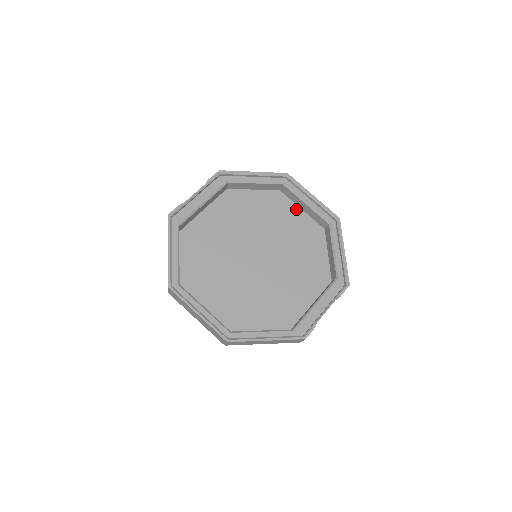
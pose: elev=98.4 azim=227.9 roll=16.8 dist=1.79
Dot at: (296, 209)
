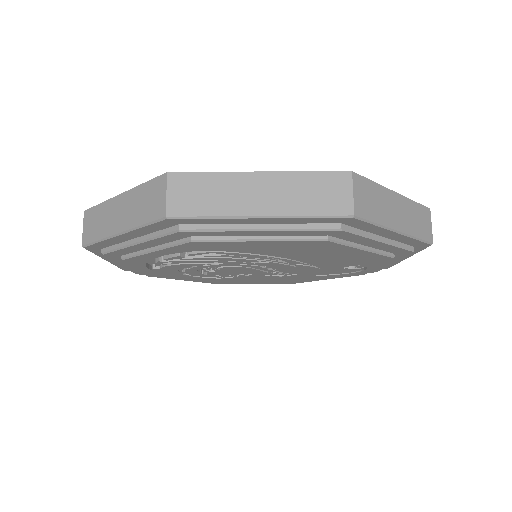
Dot at: occluded
